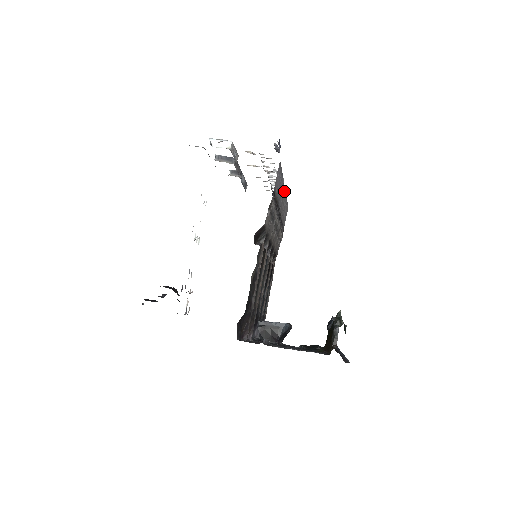
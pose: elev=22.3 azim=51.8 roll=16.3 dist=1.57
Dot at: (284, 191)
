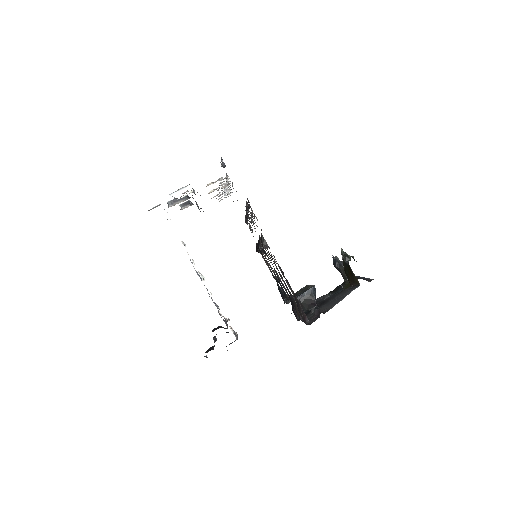
Dot at: occluded
